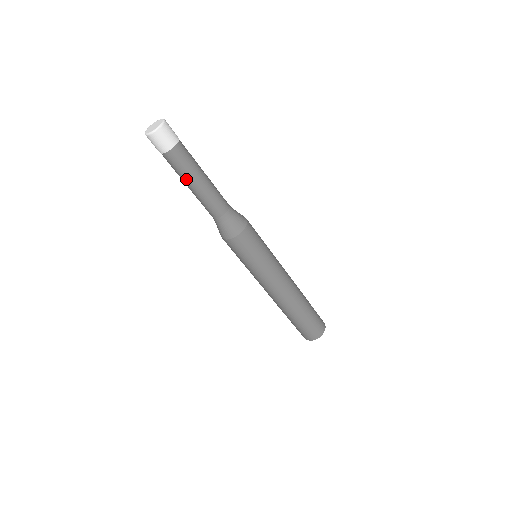
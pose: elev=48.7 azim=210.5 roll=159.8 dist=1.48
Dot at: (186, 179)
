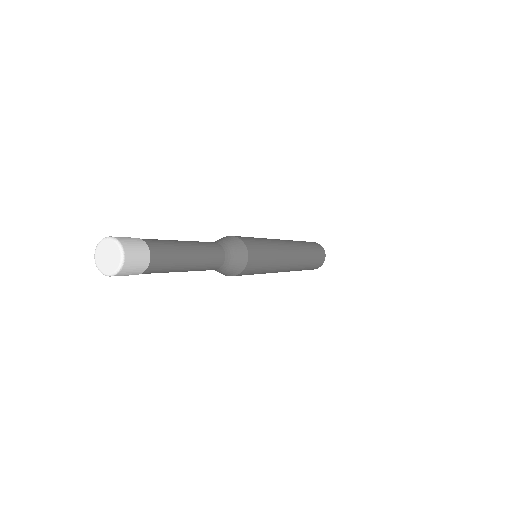
Dot at: occluded
